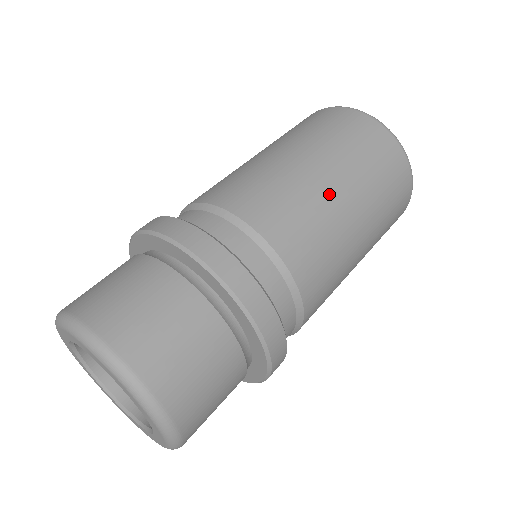
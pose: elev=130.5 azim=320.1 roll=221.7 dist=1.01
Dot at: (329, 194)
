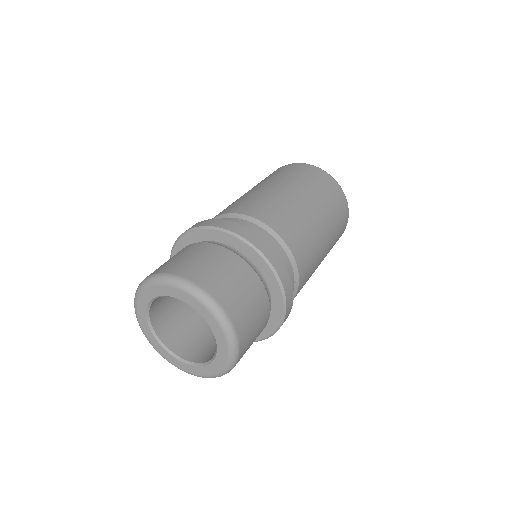
Dot at: (253, 191)
